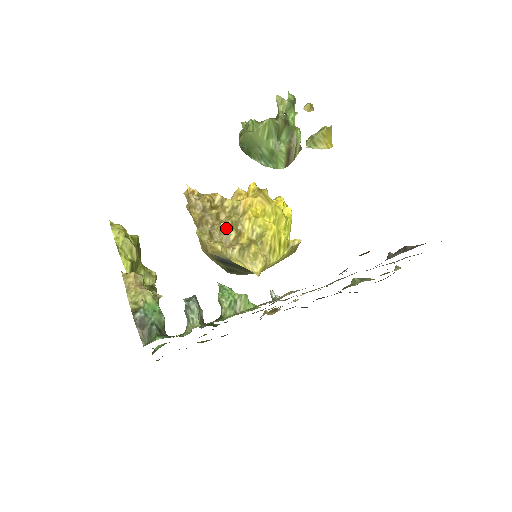
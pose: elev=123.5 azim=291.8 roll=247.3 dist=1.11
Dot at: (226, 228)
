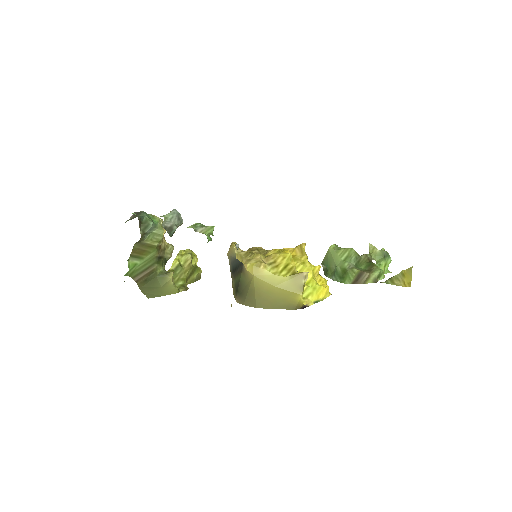
Dot at: (253, 249)
